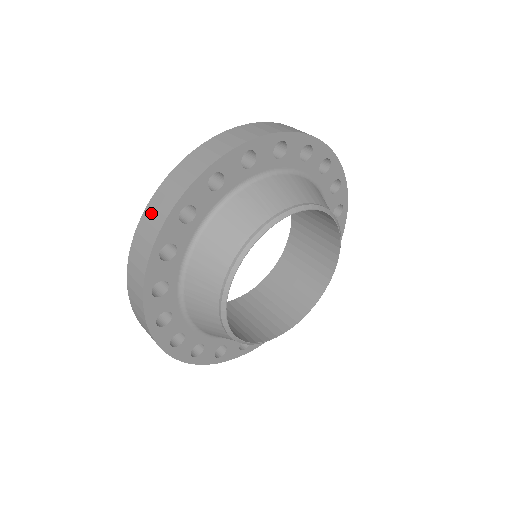
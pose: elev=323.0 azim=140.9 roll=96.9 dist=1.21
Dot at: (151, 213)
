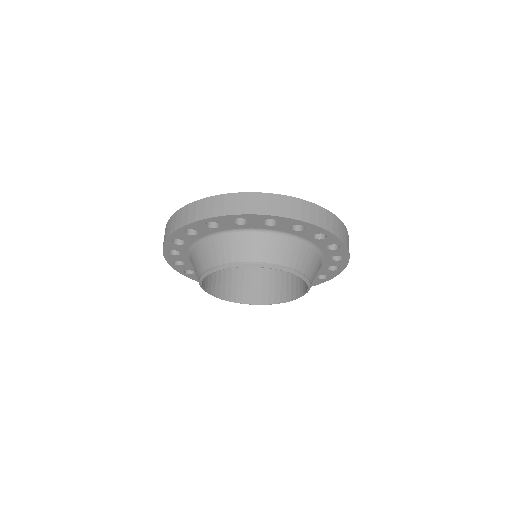
Dot at: occluded
